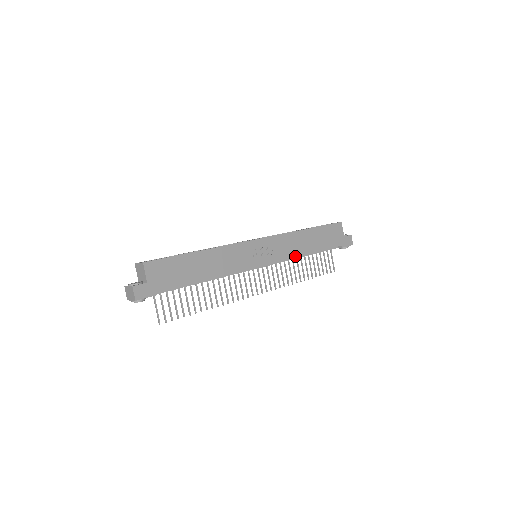
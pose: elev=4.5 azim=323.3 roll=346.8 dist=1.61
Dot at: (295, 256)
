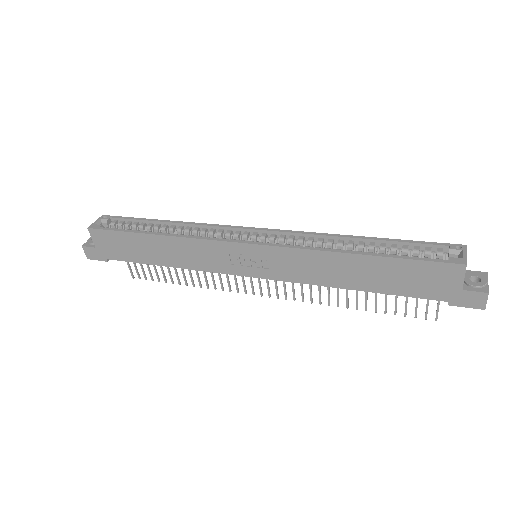
Dot at: (318, 284)
